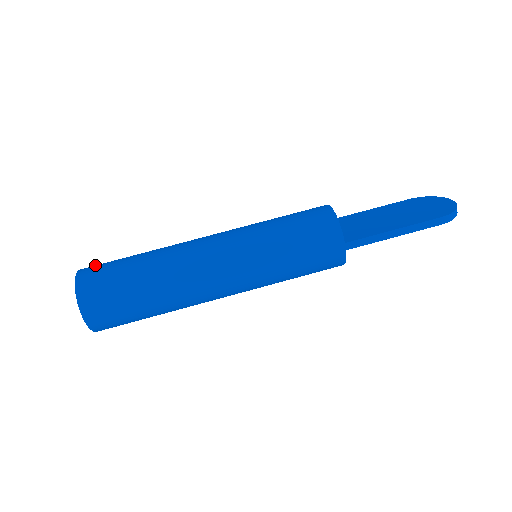
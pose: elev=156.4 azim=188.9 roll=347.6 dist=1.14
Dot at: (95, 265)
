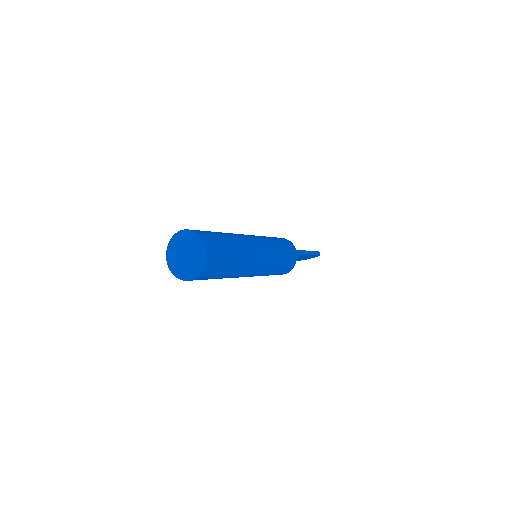
Dot at: occluded
